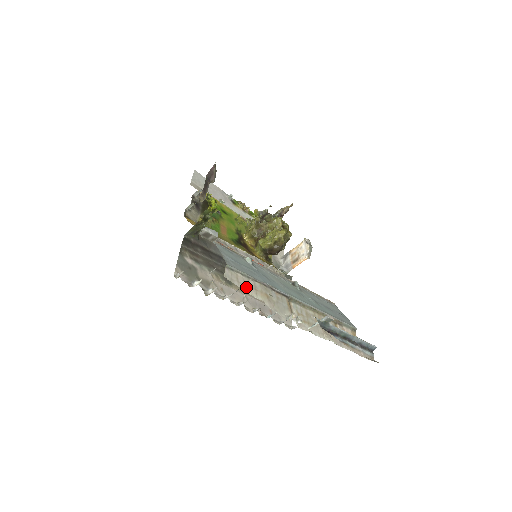
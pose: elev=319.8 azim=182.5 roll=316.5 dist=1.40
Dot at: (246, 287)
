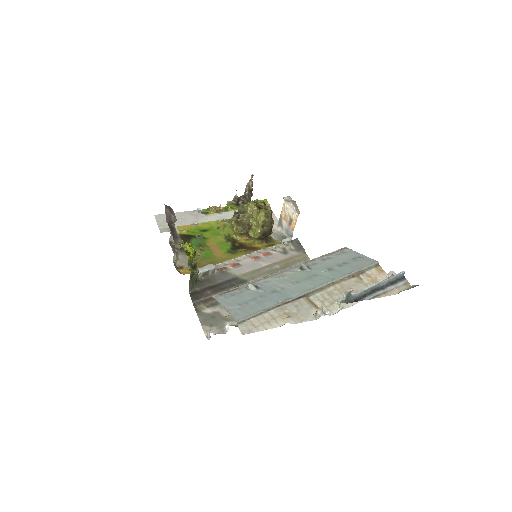
Dot at: (265, 325)
